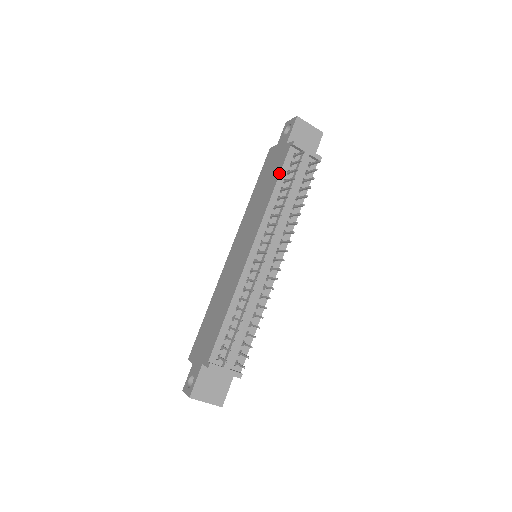
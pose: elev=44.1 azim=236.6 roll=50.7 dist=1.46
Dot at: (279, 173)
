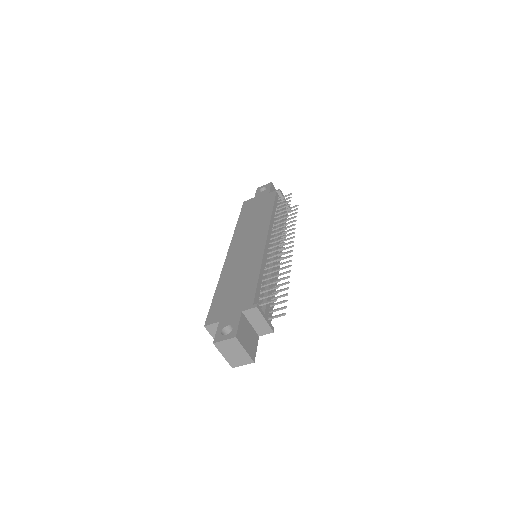
Dot at: (273, 203)
